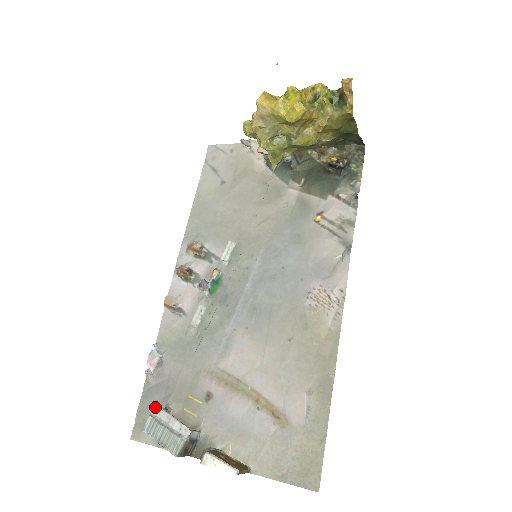
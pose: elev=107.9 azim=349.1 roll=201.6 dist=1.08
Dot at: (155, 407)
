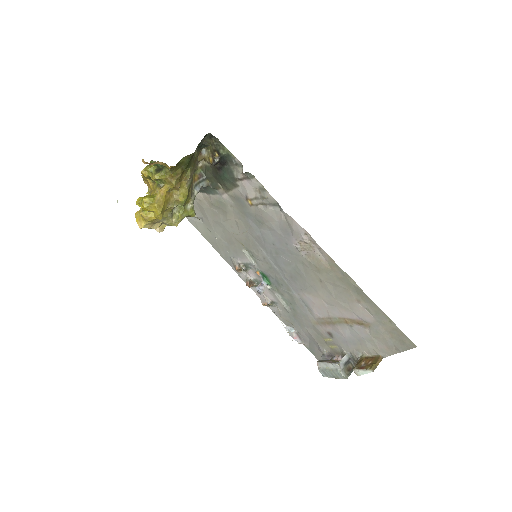
Dot at: (321, 355)
